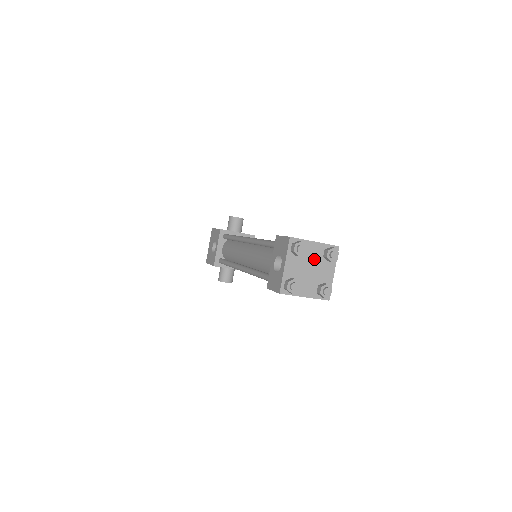
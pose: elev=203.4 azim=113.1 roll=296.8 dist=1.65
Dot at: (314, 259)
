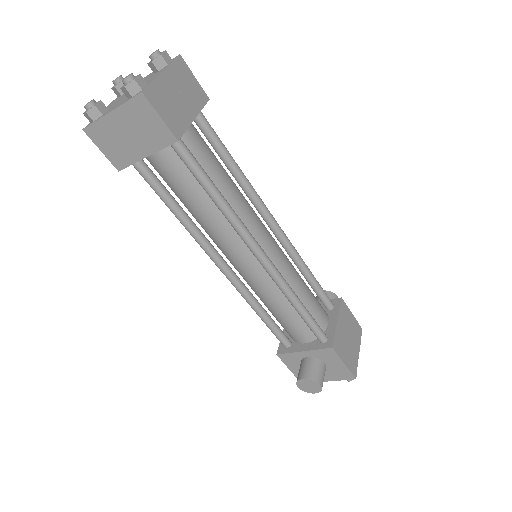
Dot at: occluded
